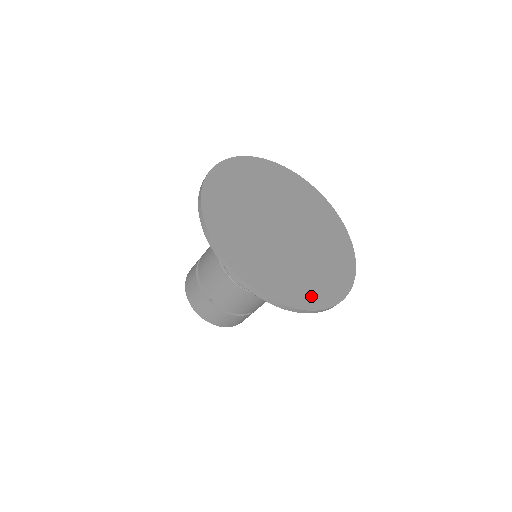
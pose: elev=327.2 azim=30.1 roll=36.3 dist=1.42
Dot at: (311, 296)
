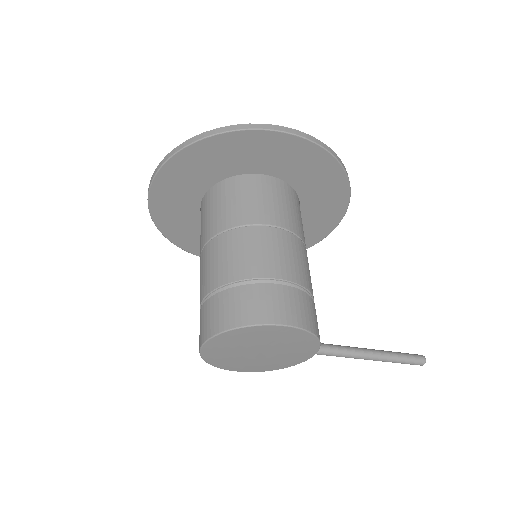
Dot at: occluded
